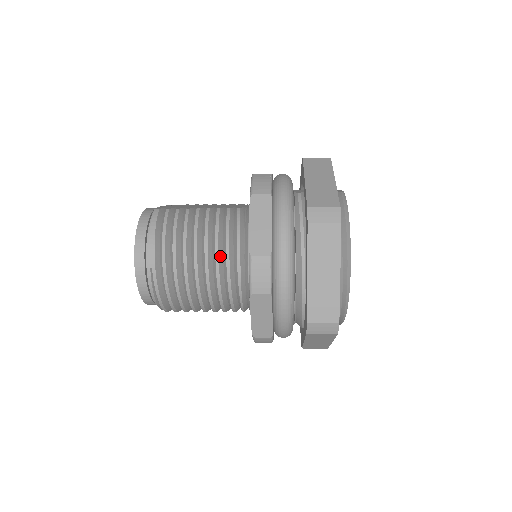
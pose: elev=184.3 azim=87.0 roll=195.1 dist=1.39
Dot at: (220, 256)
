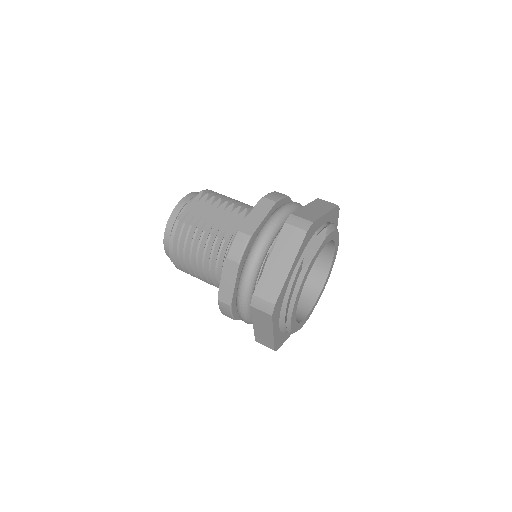
Dot at: (212, 274)
